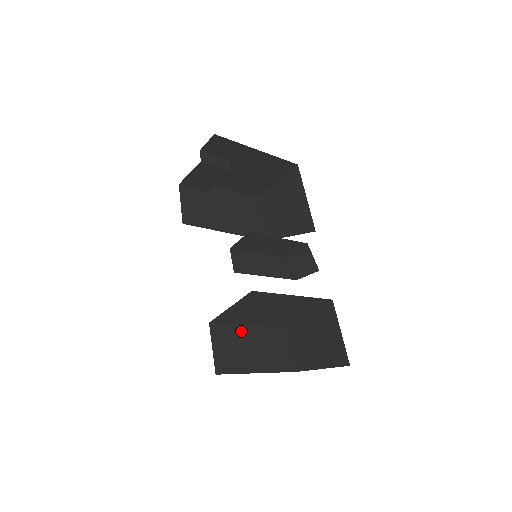
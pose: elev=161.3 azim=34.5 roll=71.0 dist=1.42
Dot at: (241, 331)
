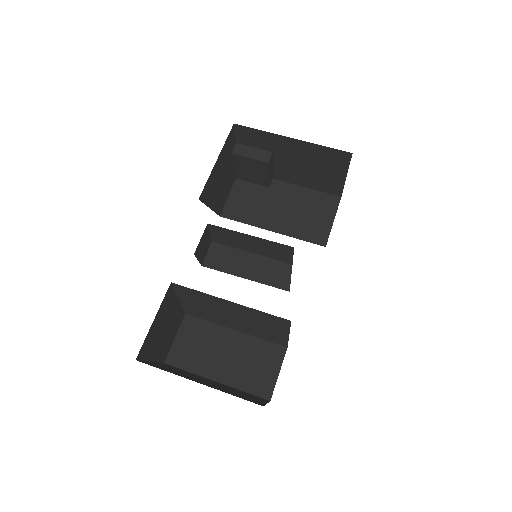
Dot at: (219, 332)
